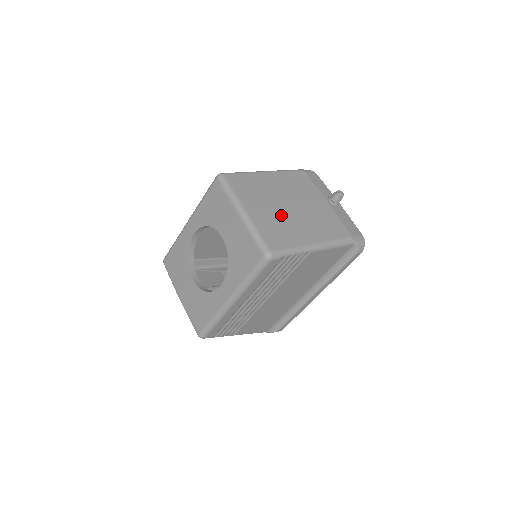
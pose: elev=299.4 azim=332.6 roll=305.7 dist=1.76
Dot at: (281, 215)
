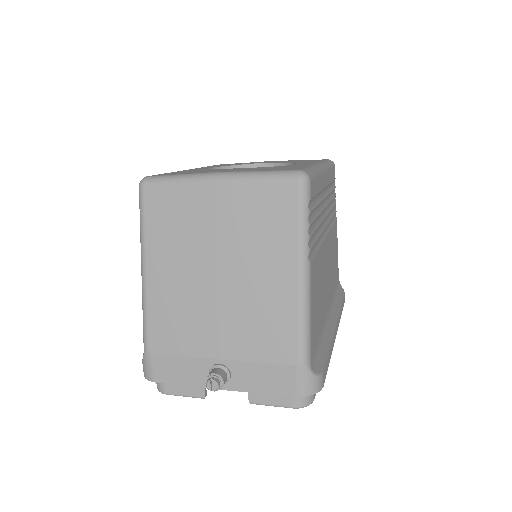
Dot at: occluded
